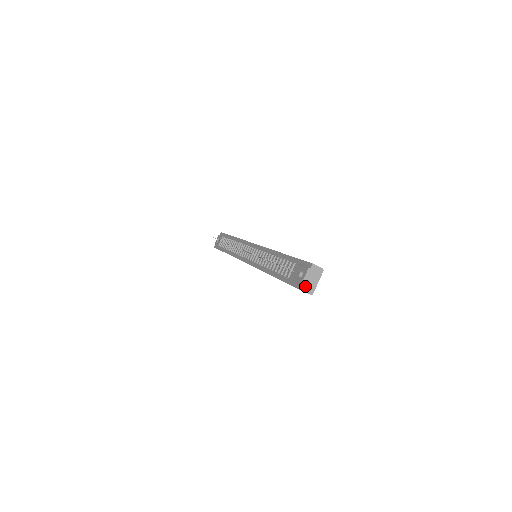
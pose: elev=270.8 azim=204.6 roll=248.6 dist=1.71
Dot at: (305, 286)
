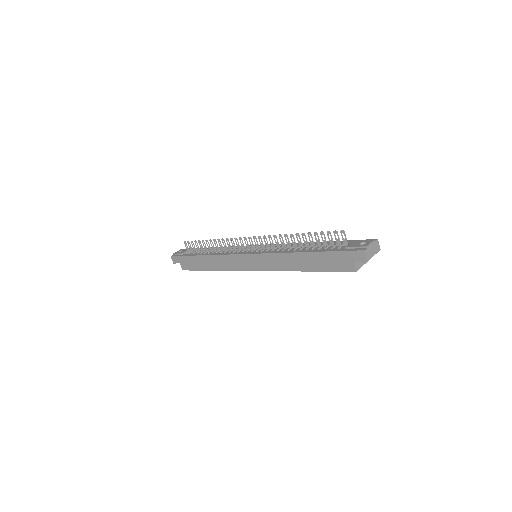
Dot at: (368, 251)
